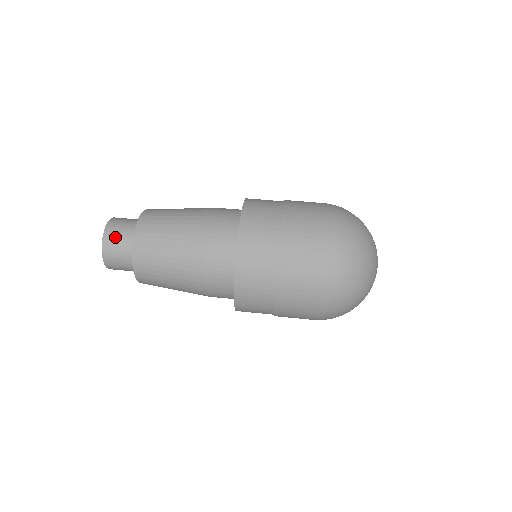
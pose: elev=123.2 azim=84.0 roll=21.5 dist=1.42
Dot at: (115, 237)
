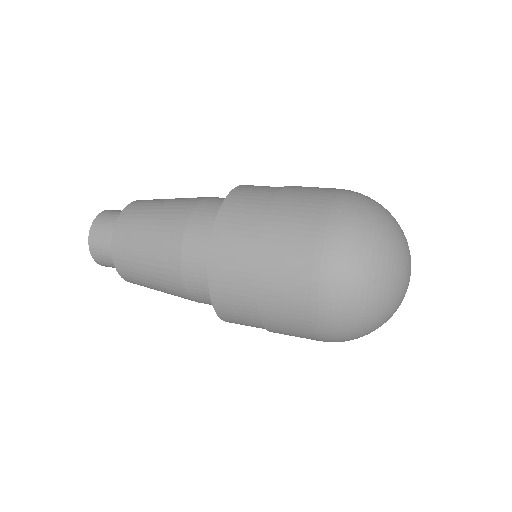
Dot at: occluded
